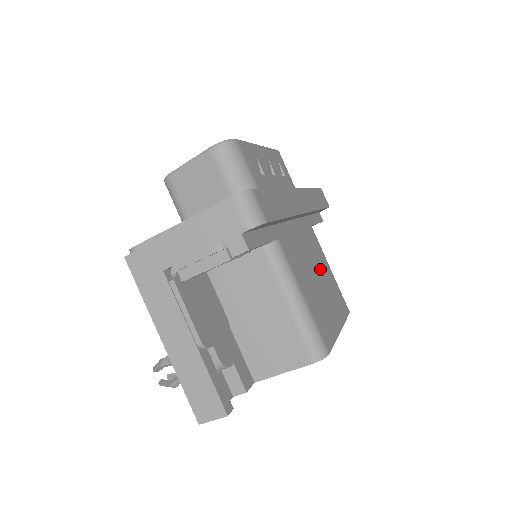
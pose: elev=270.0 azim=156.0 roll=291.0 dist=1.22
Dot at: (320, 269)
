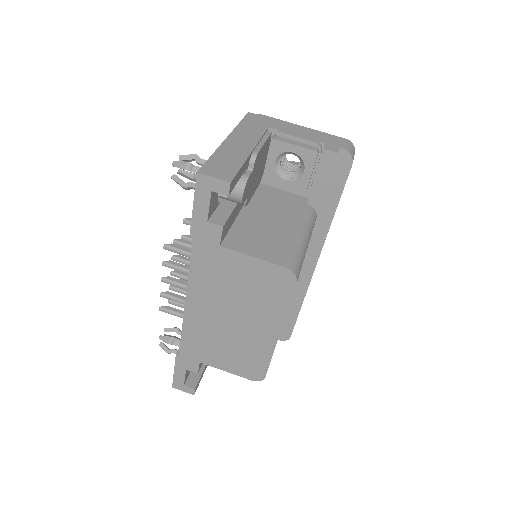
Dot at: occluded
